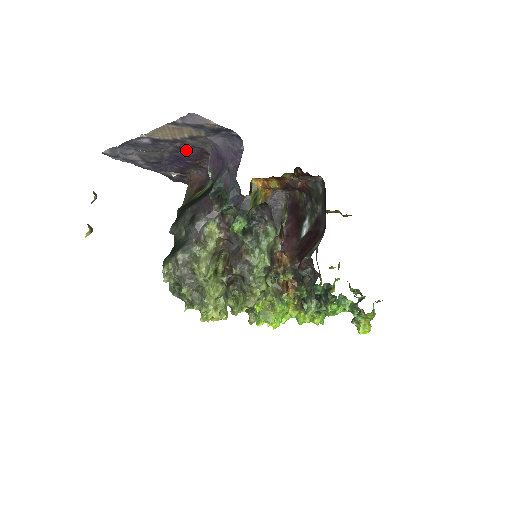
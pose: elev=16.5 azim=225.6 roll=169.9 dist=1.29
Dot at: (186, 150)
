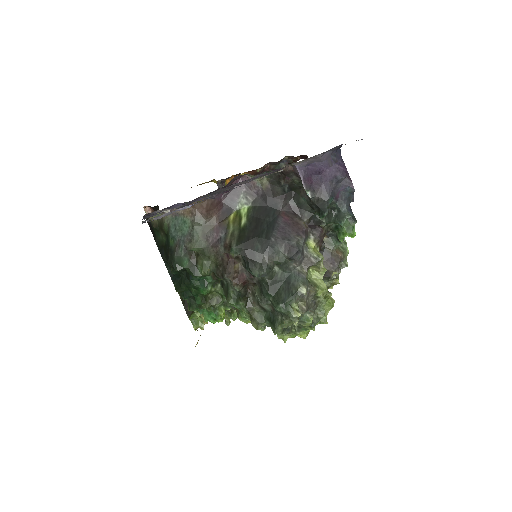
Dot at: occluded
